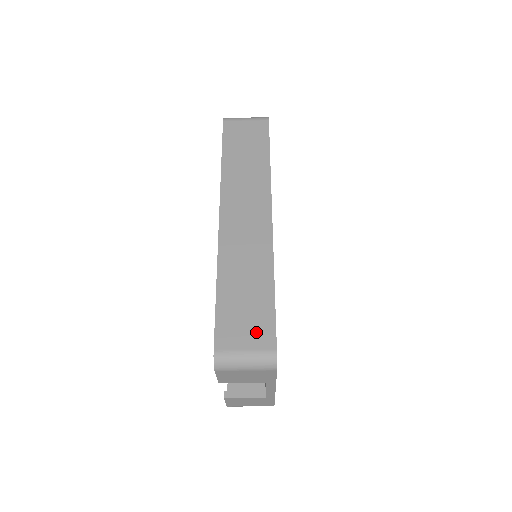
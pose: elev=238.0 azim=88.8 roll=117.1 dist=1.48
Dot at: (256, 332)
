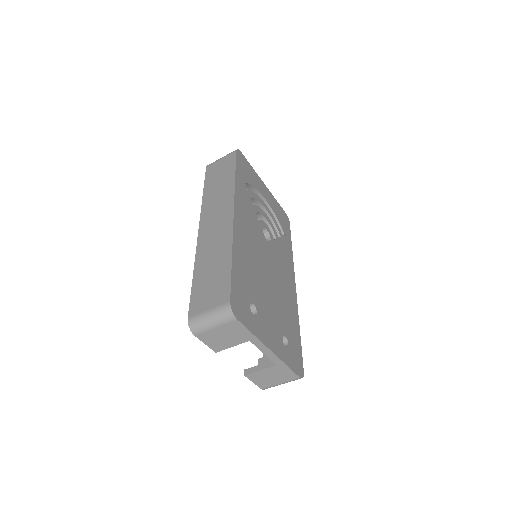
Dot at: (217, 295)
